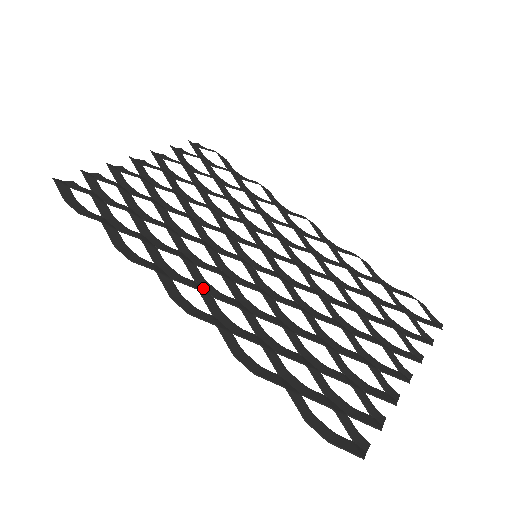
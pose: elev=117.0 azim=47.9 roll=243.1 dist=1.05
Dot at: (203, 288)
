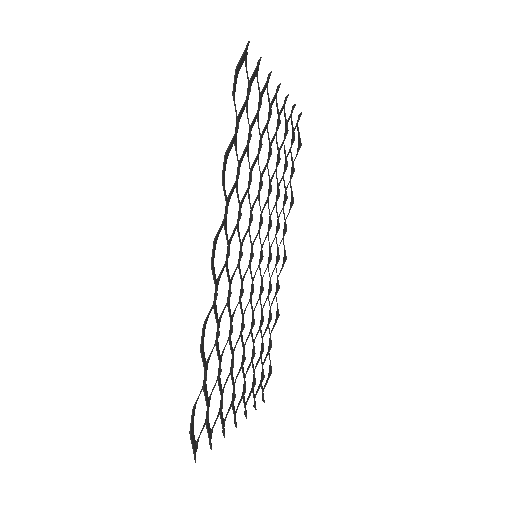
Dot at: occluded
